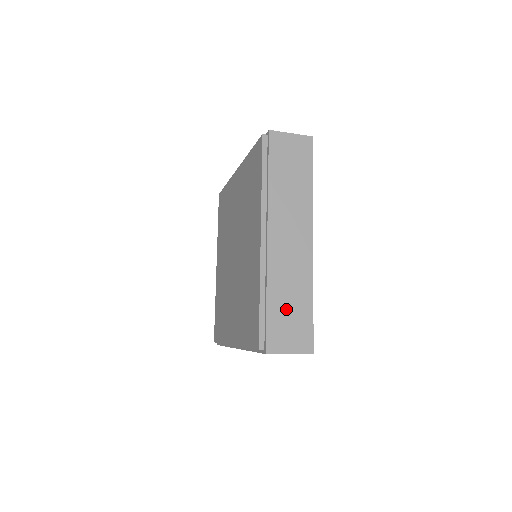
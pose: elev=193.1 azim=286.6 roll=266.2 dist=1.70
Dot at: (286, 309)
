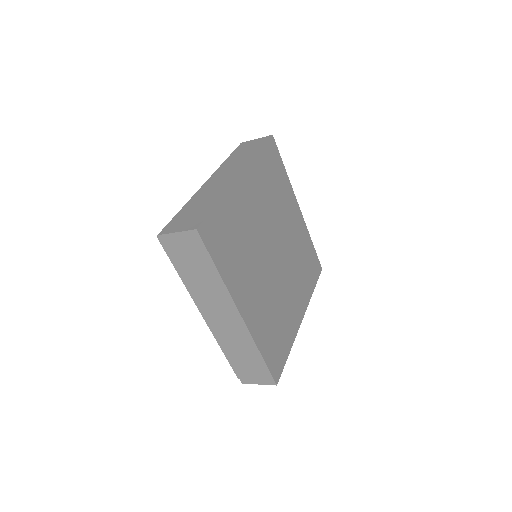
Dot at: (193, 210)
